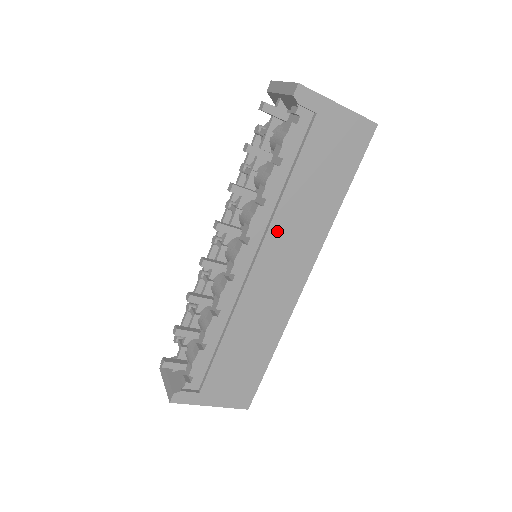
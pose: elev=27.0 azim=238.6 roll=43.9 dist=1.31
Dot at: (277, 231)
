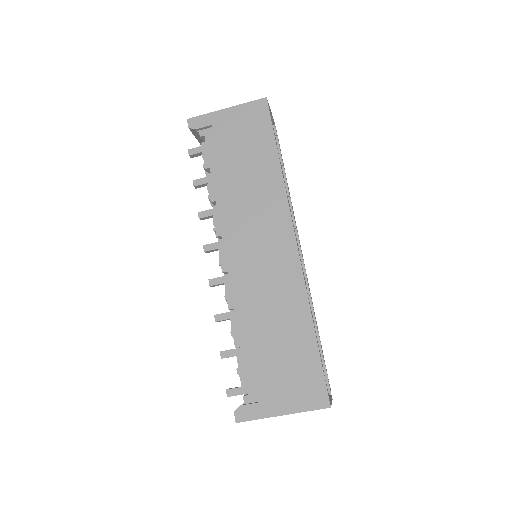
Dot at: (238, 217)
